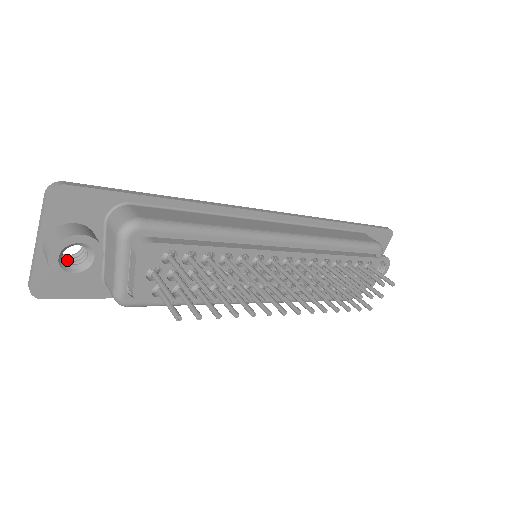
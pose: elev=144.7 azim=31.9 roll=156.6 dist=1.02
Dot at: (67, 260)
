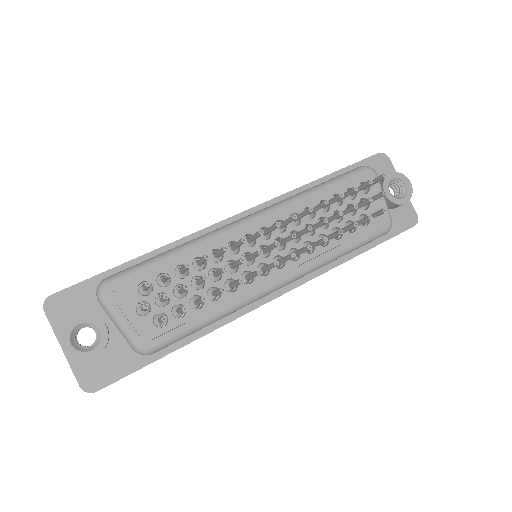
Dot at: (87, 347)
